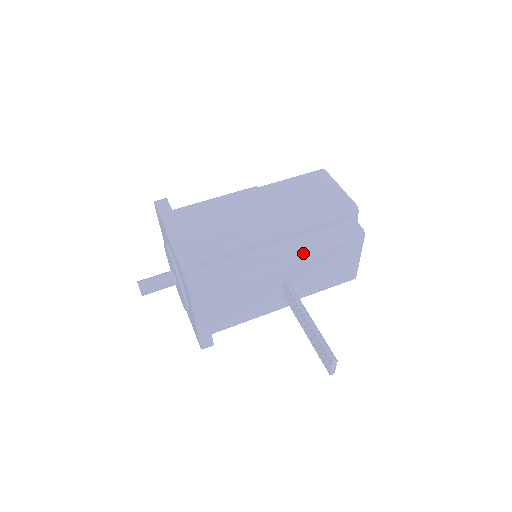
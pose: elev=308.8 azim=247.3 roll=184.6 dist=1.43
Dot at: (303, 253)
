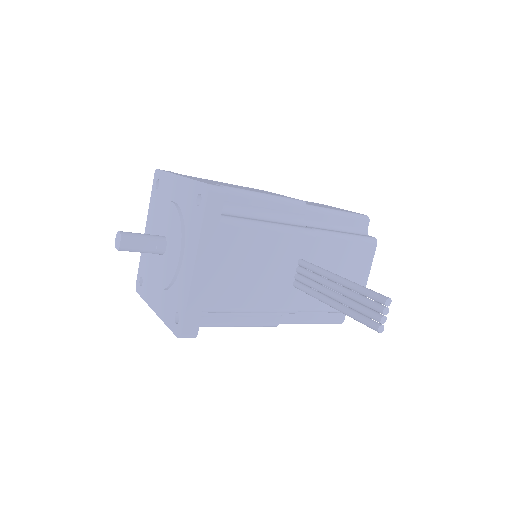
Dot at: (322, 233)
